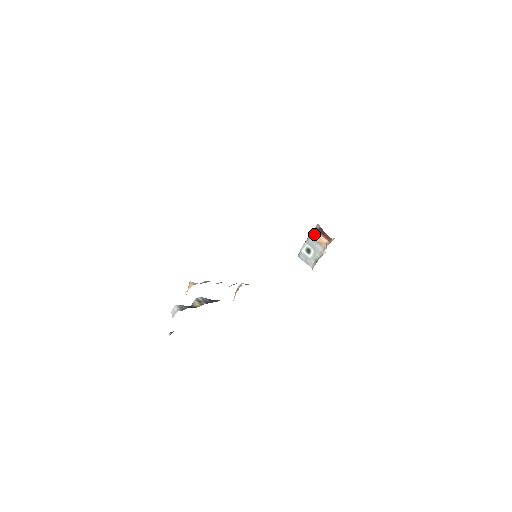
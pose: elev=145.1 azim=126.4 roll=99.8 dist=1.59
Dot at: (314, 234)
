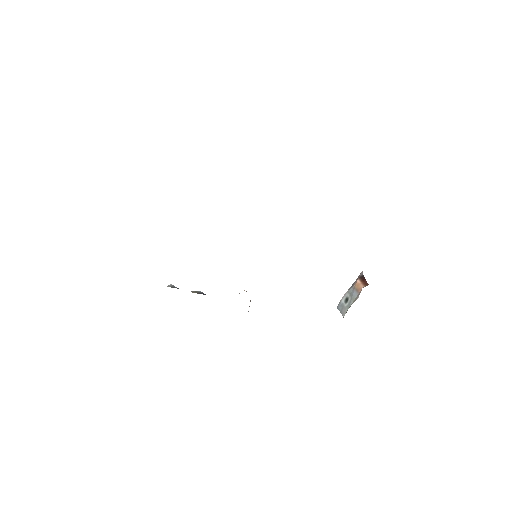
Dot at: (355, 282)
